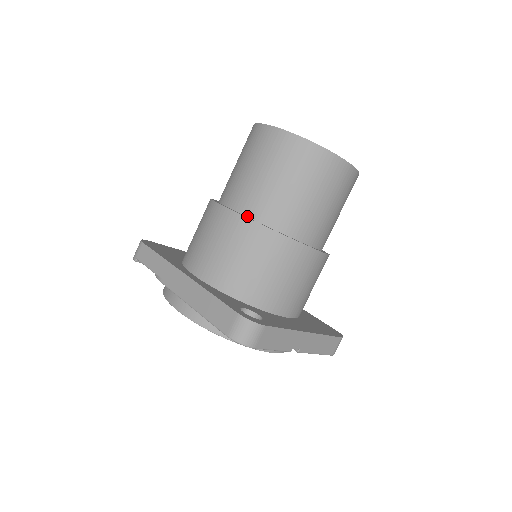
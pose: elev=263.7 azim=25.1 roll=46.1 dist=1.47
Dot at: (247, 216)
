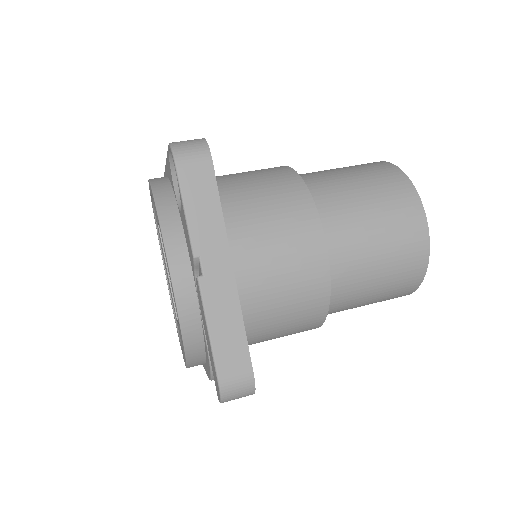
Dot at: occluded
